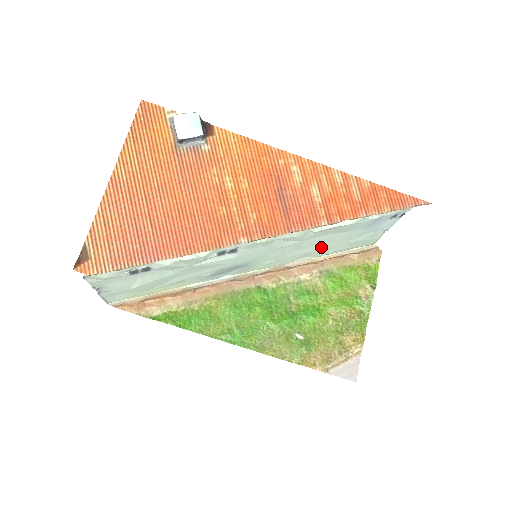
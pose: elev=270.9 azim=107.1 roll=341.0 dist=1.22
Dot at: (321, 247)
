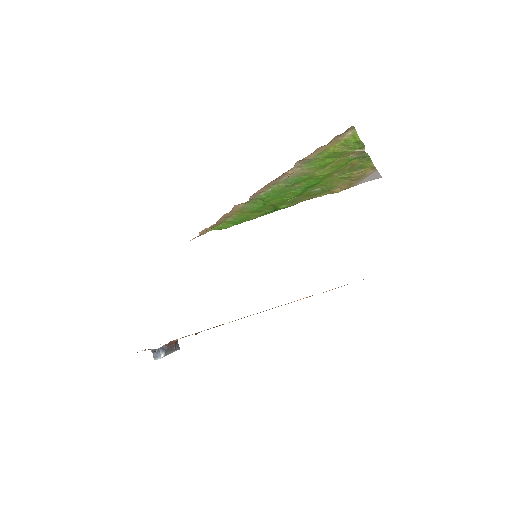
Dot at: occluded
